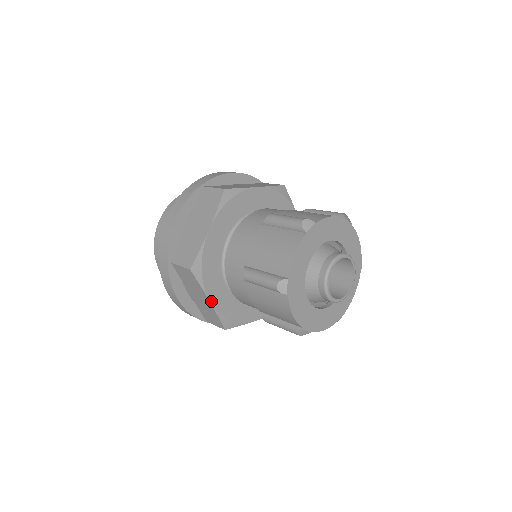
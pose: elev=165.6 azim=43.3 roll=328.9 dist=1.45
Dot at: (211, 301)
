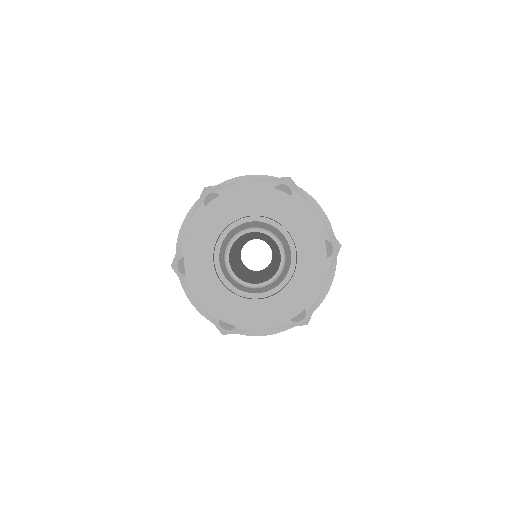
Dot at: (188, 227)
